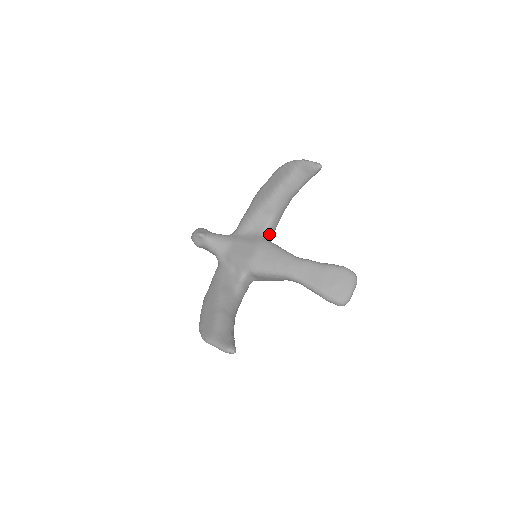
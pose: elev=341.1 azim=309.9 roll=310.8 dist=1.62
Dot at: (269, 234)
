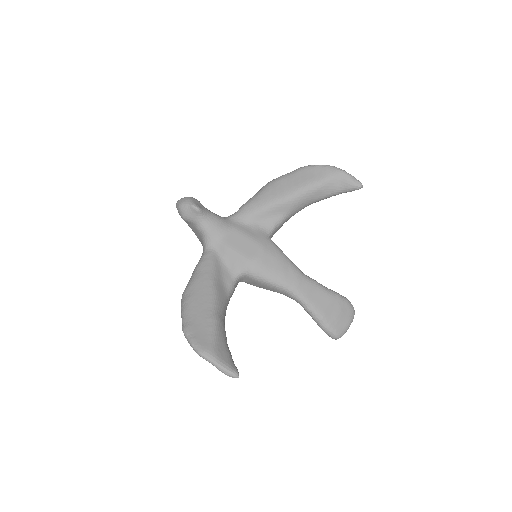
Dot at: (273, 234)
